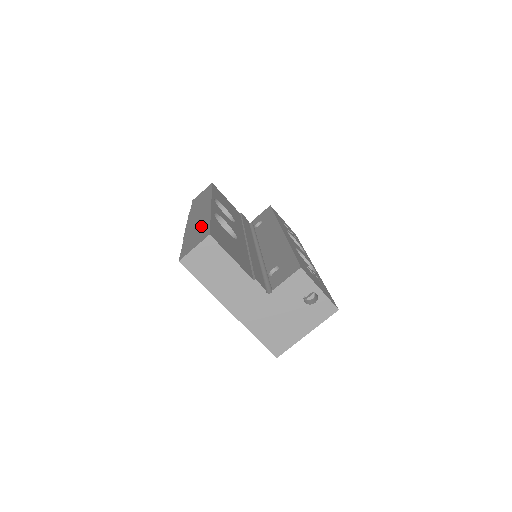
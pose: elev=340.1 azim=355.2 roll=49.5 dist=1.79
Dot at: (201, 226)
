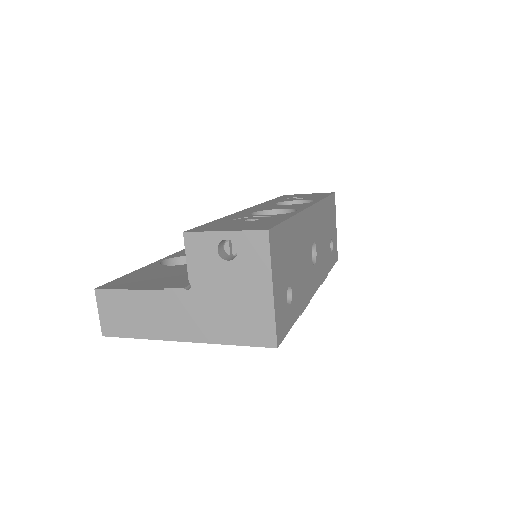
Dot at: occluded
